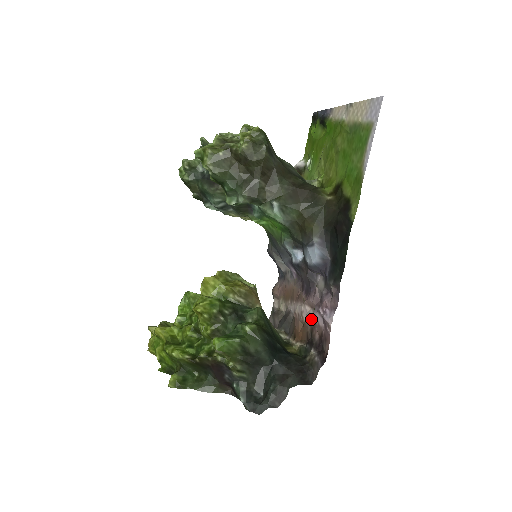
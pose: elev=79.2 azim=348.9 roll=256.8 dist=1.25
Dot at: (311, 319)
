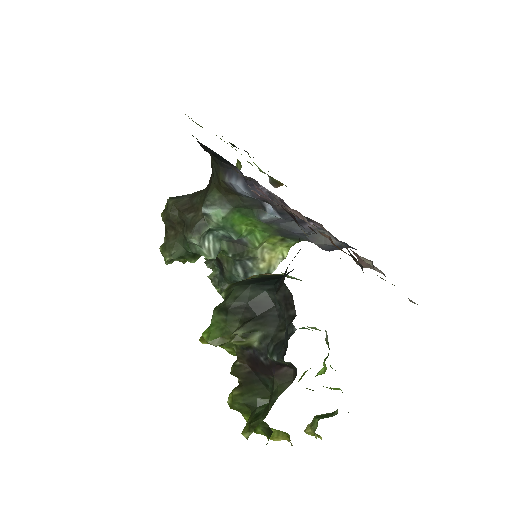
Dot at: occluded
